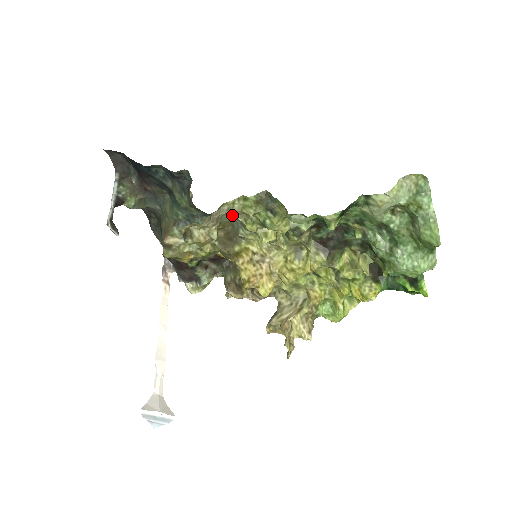
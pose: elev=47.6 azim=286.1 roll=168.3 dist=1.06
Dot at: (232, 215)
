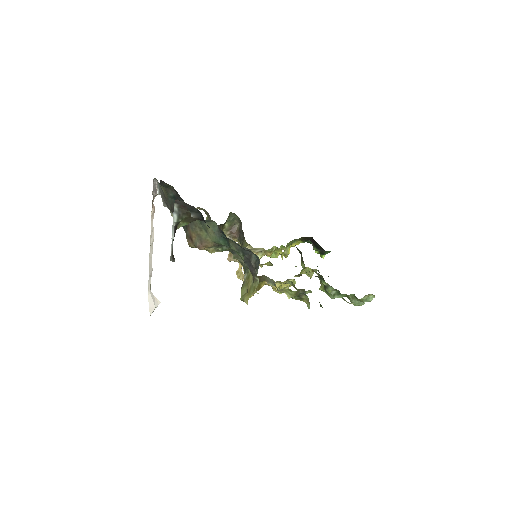
Dot at: occluded
